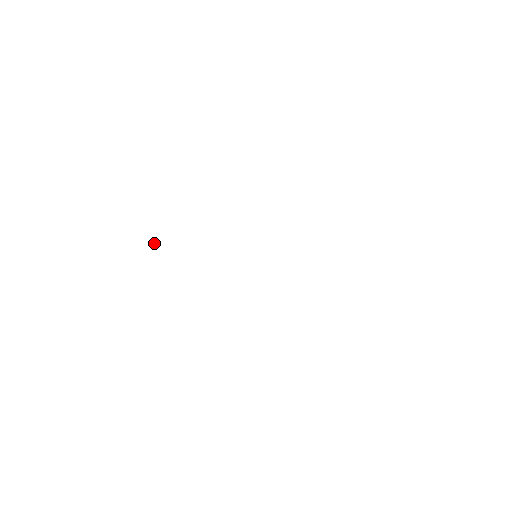
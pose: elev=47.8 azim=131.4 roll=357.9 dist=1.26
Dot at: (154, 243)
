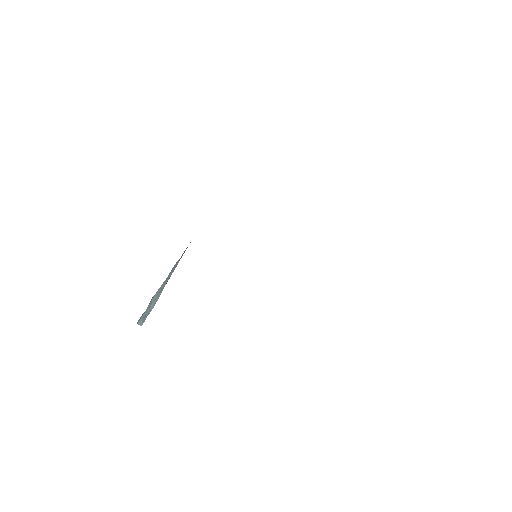
Dot at: (175, 265)
